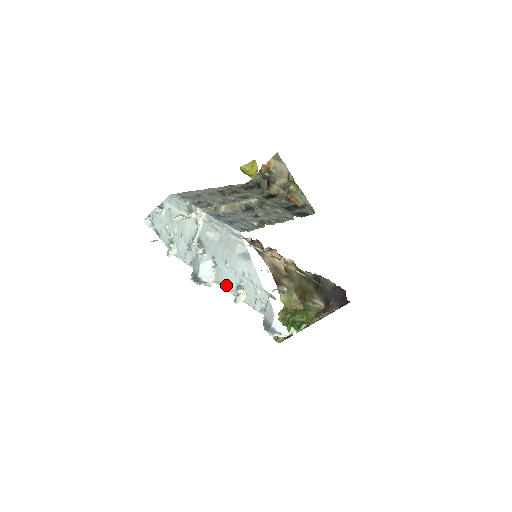
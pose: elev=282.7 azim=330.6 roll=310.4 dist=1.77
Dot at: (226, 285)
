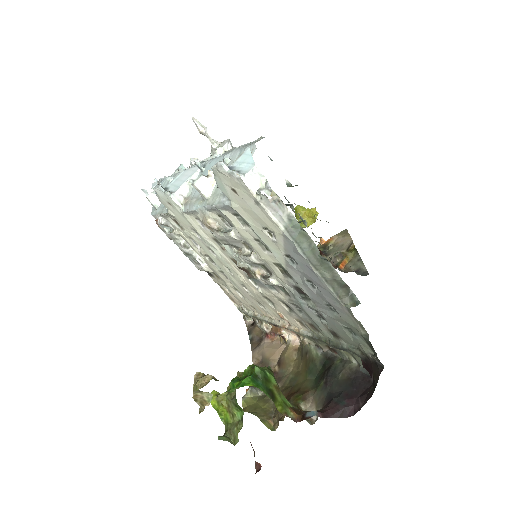
Dot at: (195, 197)
